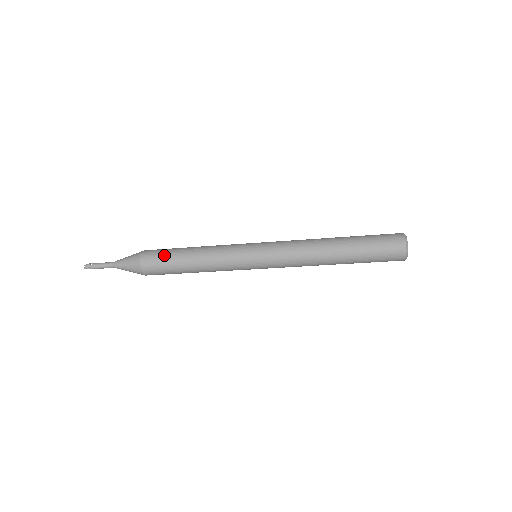
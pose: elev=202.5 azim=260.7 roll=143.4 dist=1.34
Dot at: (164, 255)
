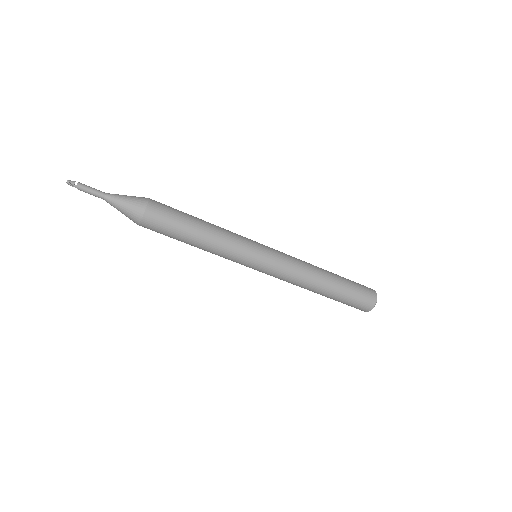
Dot at: (175, 209)
